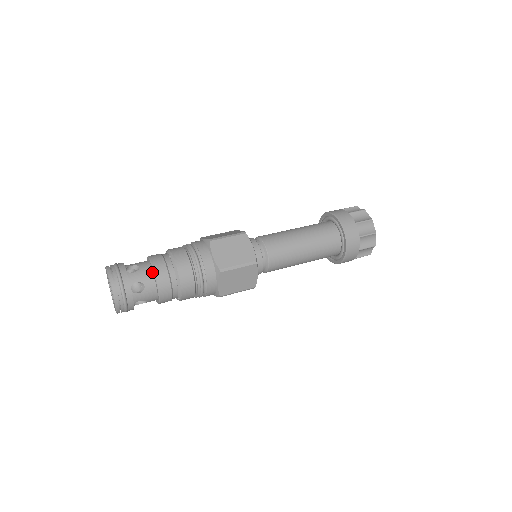
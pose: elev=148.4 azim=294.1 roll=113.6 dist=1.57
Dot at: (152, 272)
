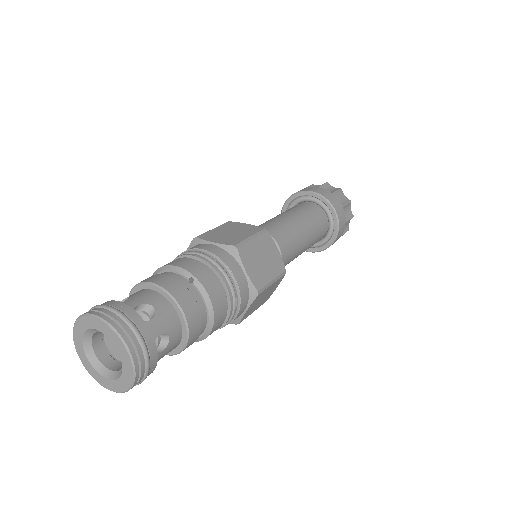
Dot at: (175, 312)
